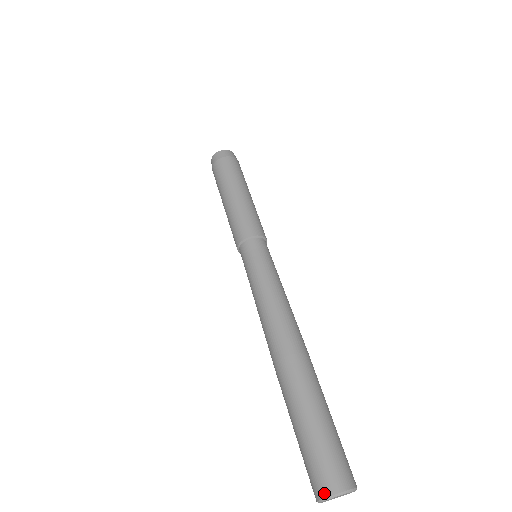
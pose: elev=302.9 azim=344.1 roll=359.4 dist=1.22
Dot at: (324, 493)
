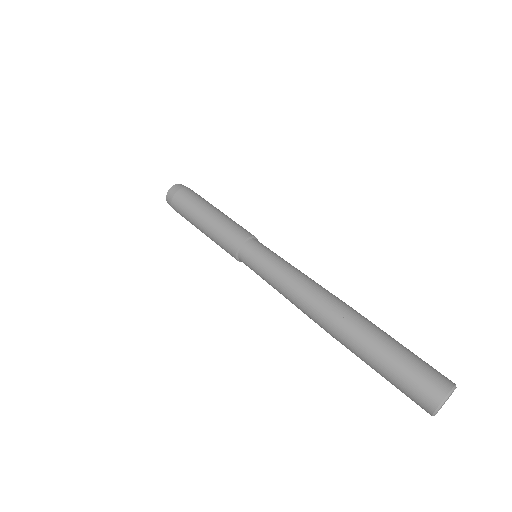
Dot at: (432, 407)
